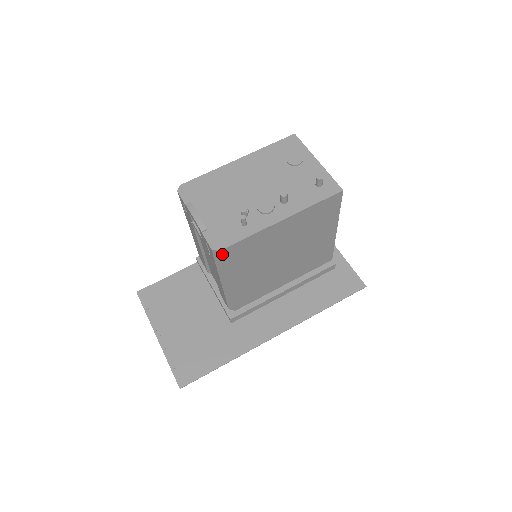
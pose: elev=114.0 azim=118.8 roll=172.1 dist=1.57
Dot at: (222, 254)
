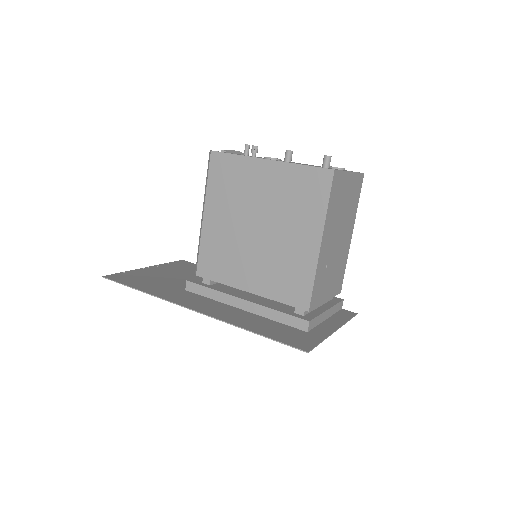
Dot at: (212, 158)
